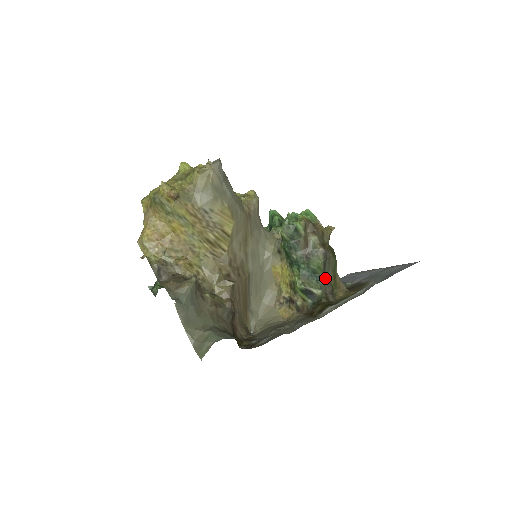
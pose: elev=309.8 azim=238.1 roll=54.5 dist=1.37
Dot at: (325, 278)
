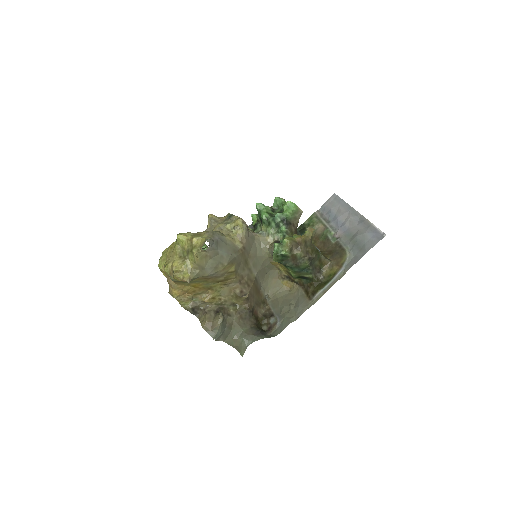
Dot at: (313, 267)
